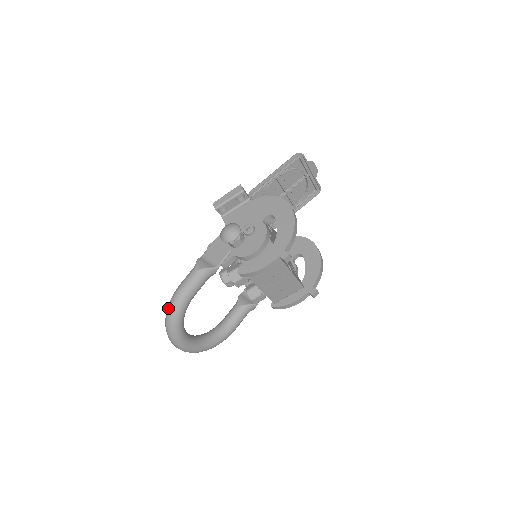
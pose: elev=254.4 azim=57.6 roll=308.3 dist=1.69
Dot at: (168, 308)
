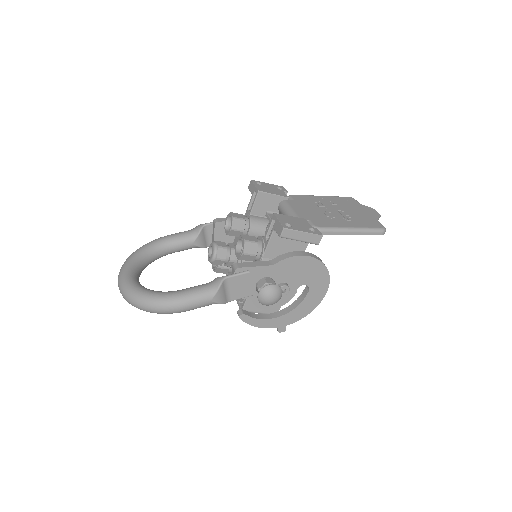
Dot at: (155, 308)
